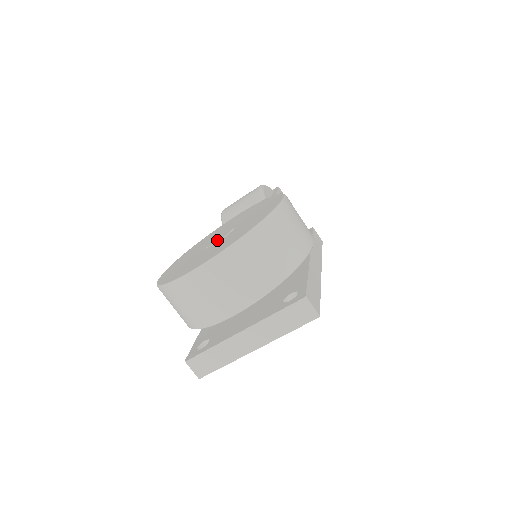
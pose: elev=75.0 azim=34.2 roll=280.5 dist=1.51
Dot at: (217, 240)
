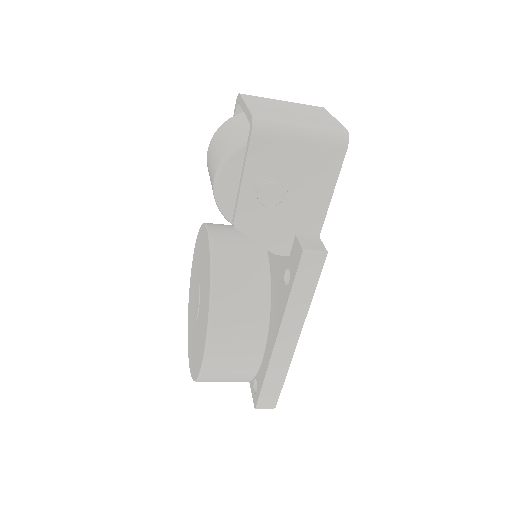
Dot at: (194, 312)
